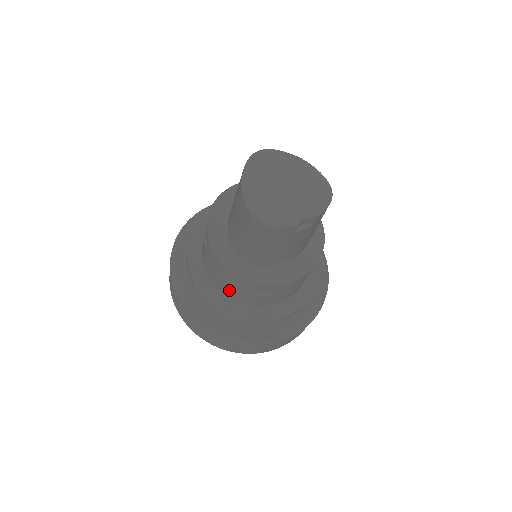
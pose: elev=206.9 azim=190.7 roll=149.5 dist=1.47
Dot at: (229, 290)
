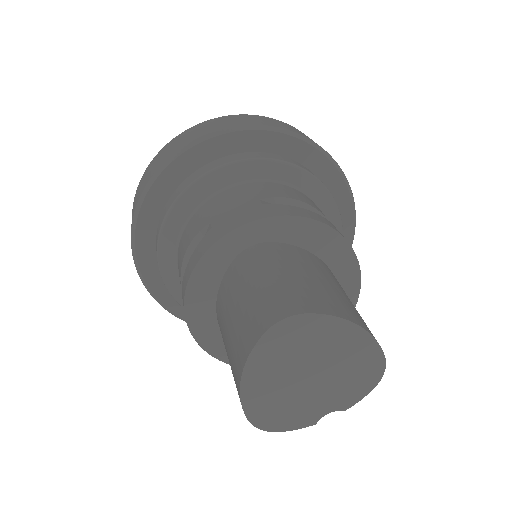
Dot at: occluded
